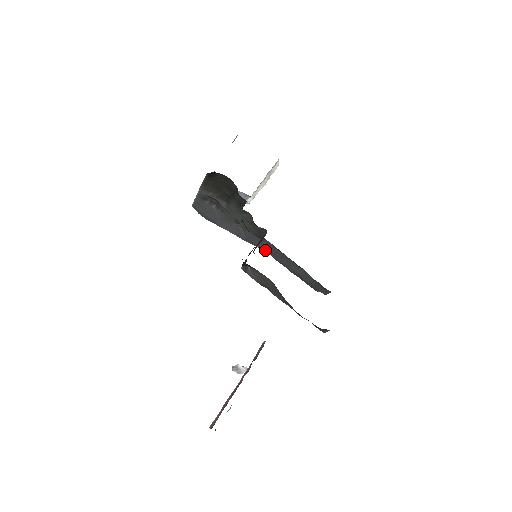
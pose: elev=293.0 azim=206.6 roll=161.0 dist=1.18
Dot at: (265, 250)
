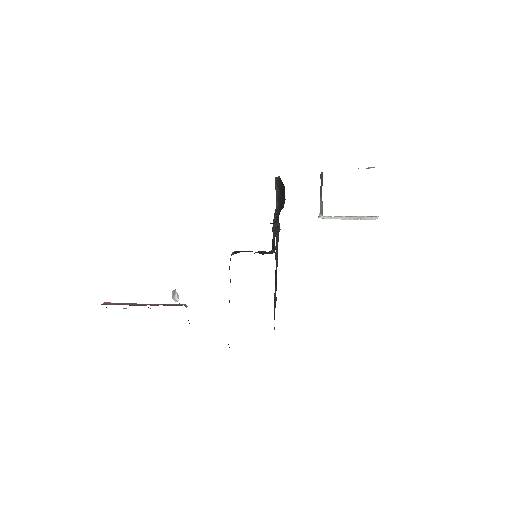
Dot at: (276, 258)
